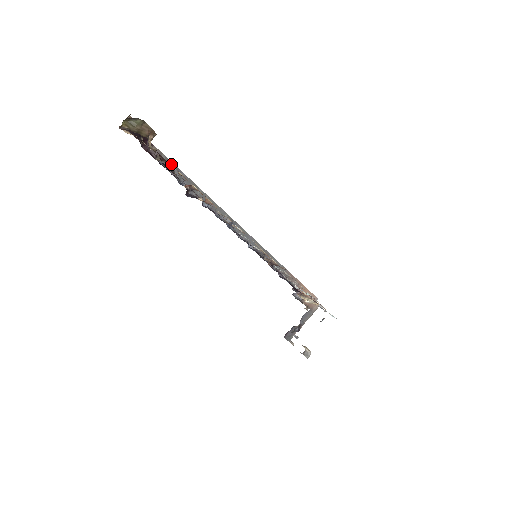
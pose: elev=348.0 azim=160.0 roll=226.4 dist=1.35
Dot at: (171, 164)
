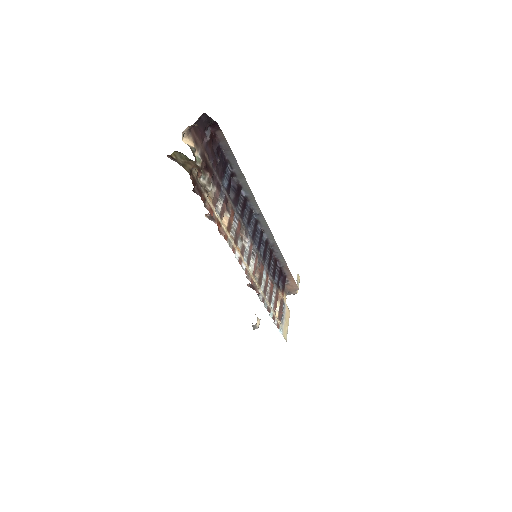
Dot at: (230, 150)
